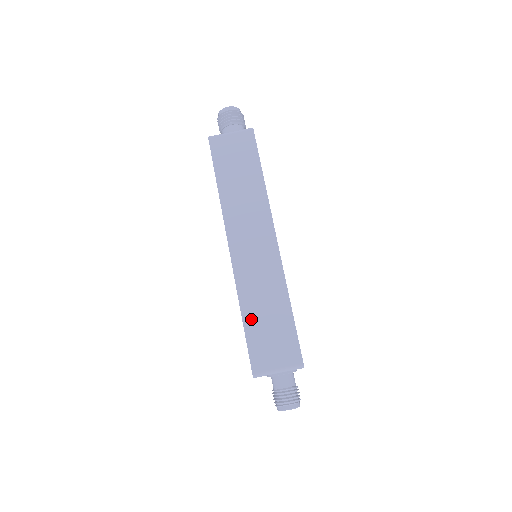
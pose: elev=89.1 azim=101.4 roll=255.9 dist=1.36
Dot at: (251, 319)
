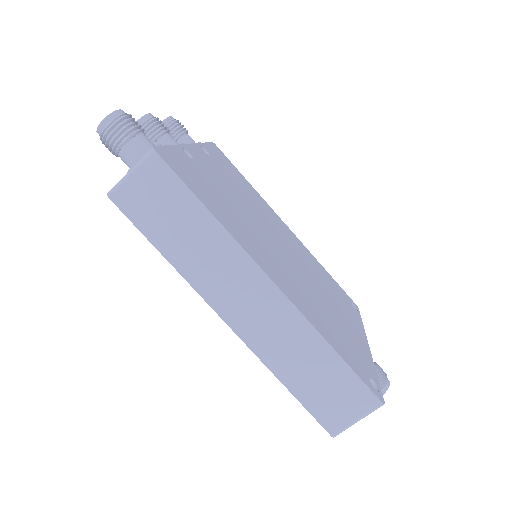
Dot at: (298, 385)
